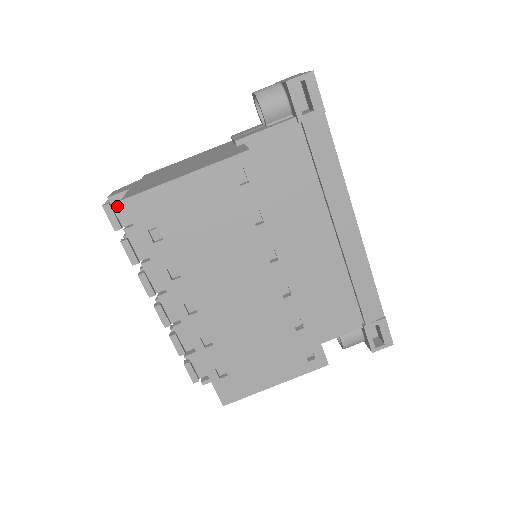
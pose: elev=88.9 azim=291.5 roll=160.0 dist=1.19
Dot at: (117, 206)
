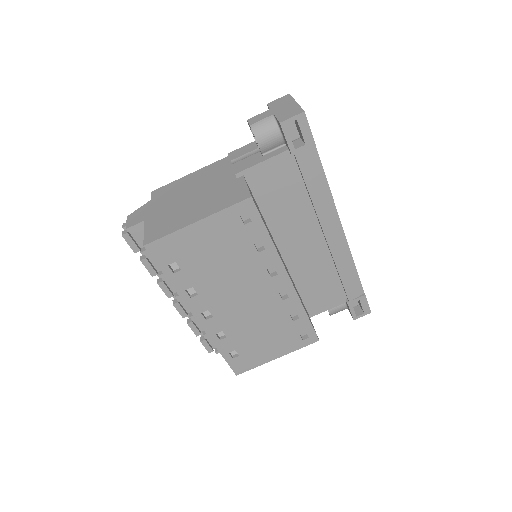
Dot at: (134, 233)
